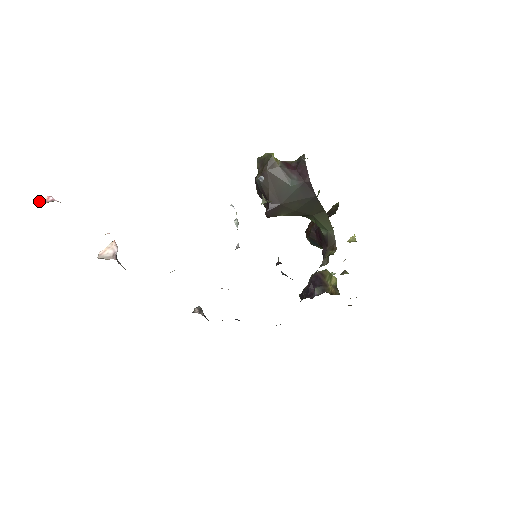
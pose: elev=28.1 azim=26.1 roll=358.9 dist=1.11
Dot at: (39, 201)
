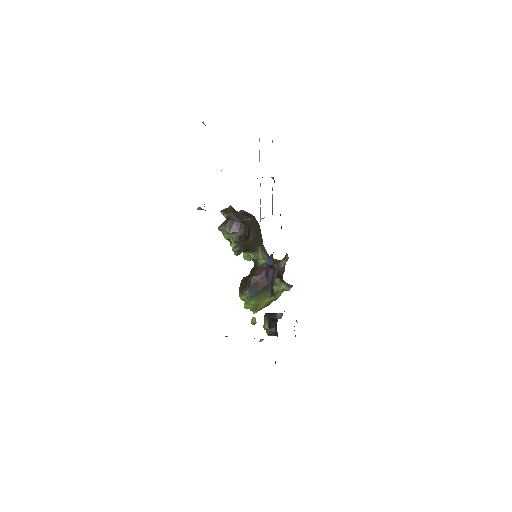
Dot at: occluded
